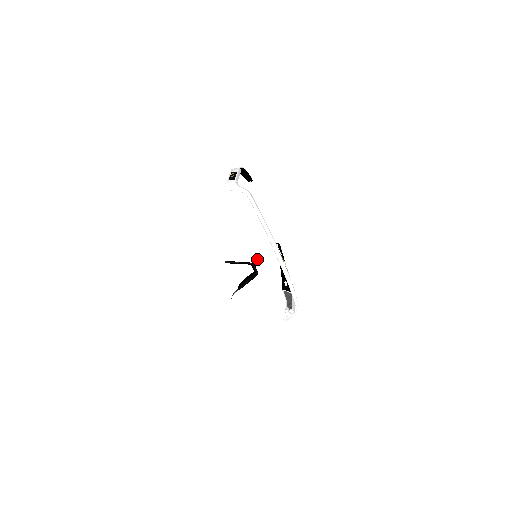
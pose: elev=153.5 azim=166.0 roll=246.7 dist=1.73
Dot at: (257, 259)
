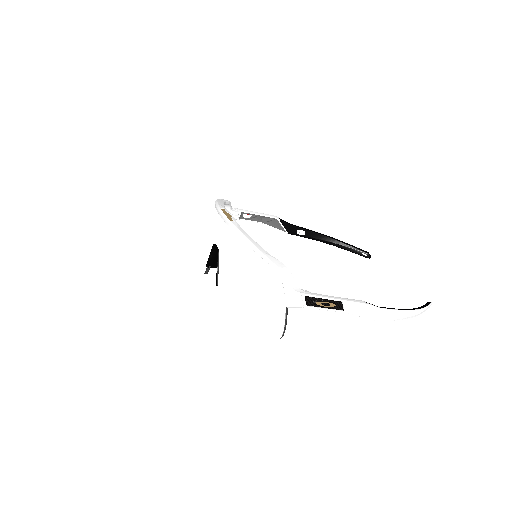
Dot at: (215, 236)
